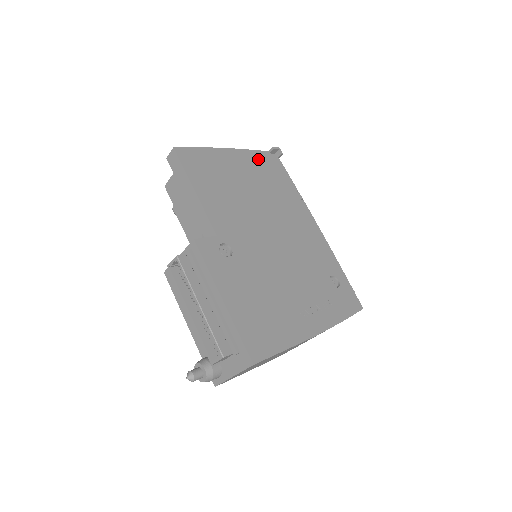
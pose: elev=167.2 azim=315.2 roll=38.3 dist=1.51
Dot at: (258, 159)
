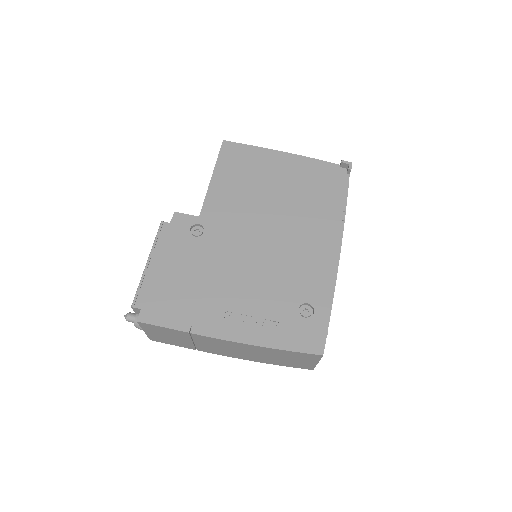
Dot at: (316, 169)
